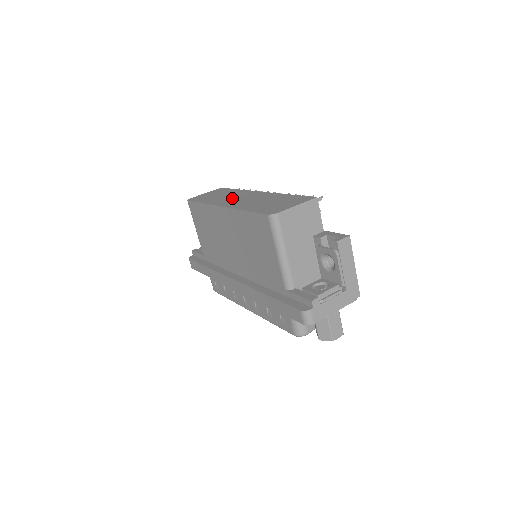
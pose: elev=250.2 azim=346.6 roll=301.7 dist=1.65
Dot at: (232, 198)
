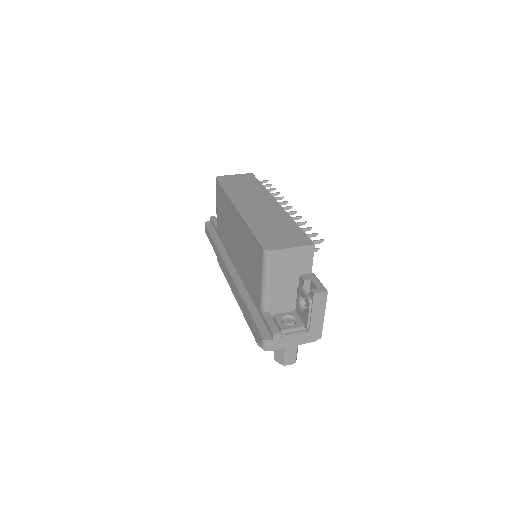
Dot at: (251, 199)
